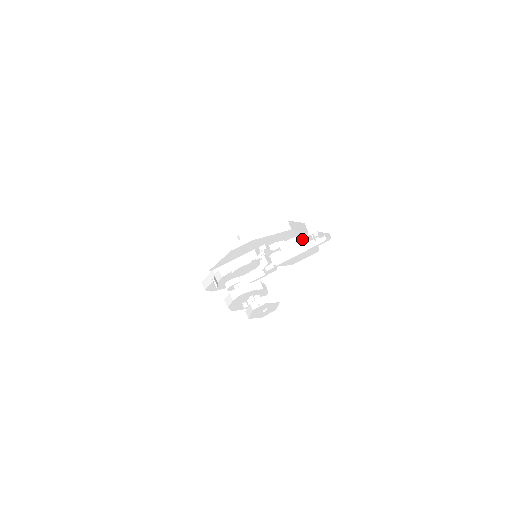
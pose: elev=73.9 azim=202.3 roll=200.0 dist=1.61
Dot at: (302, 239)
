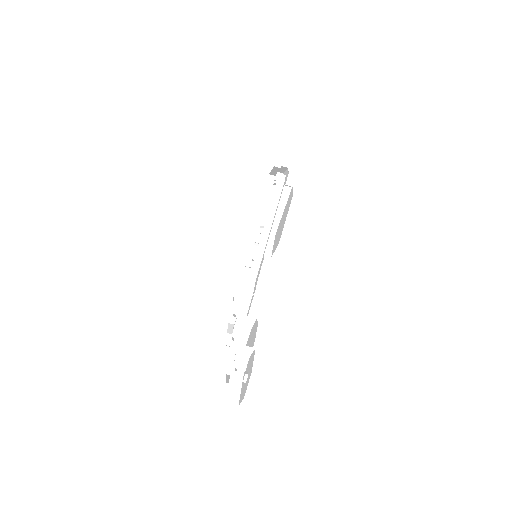
Dot at: occluded
